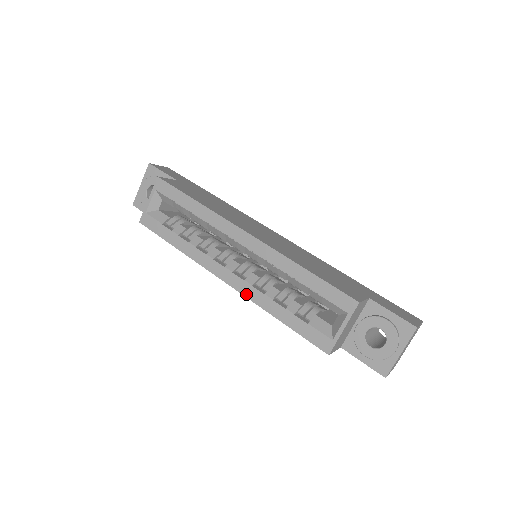
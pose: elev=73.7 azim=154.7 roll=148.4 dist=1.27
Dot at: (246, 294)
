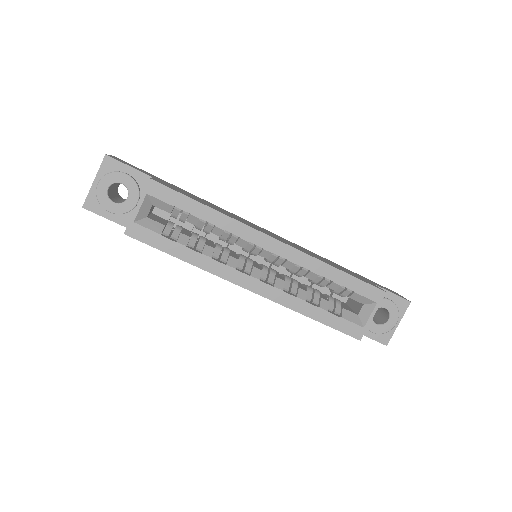
Dot at: (277, 300)
